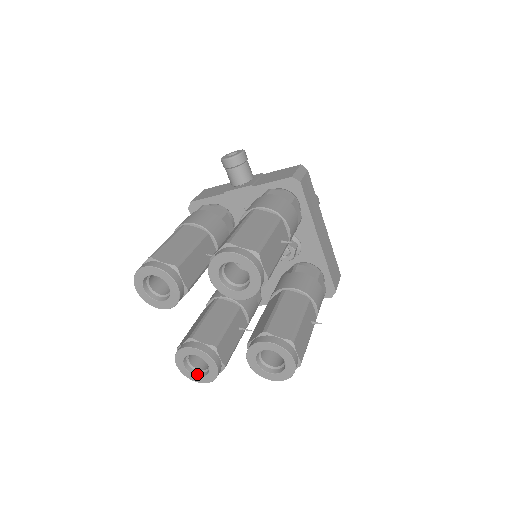
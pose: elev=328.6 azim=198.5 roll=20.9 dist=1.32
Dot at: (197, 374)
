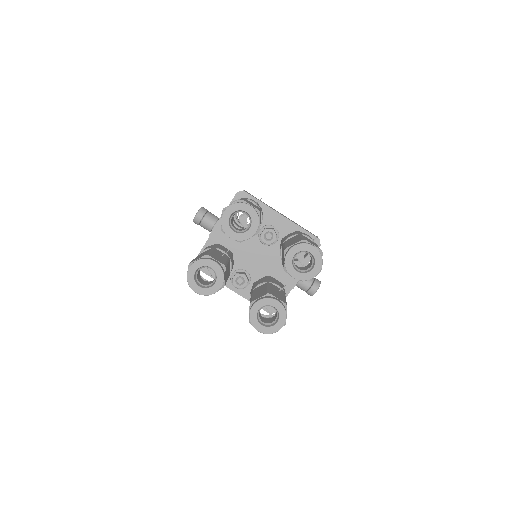
Dot at: (274, 324)
